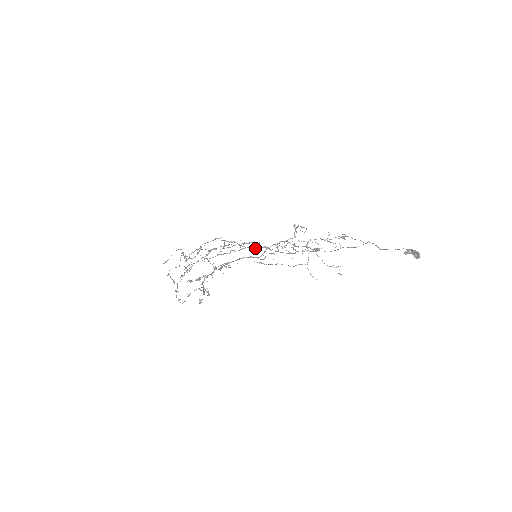
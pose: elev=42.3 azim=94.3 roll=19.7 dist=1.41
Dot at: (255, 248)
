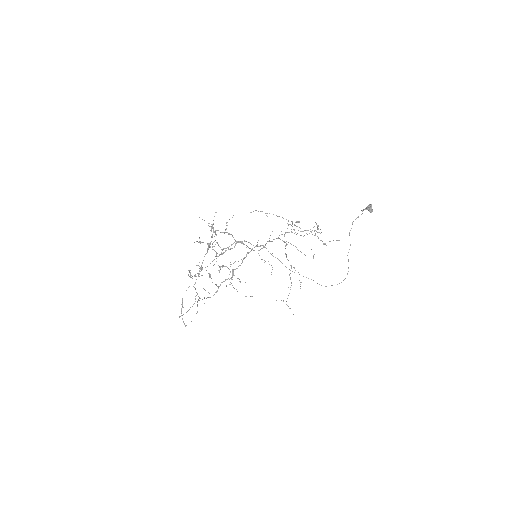
Dot at: occluded
